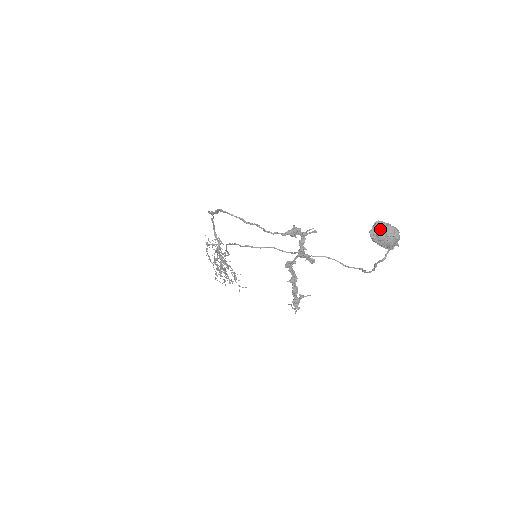
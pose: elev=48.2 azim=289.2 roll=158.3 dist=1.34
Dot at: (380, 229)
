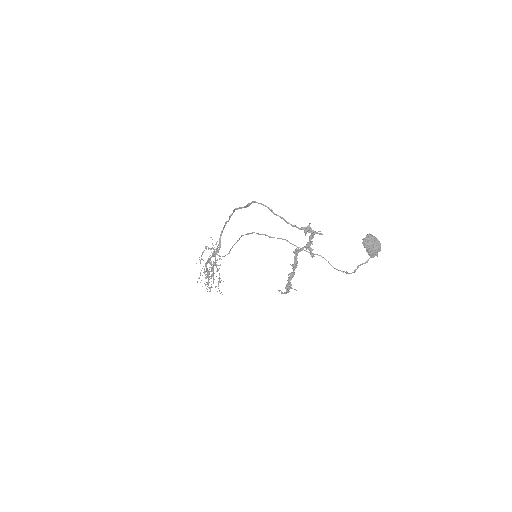
Dot at: (371, 238)
